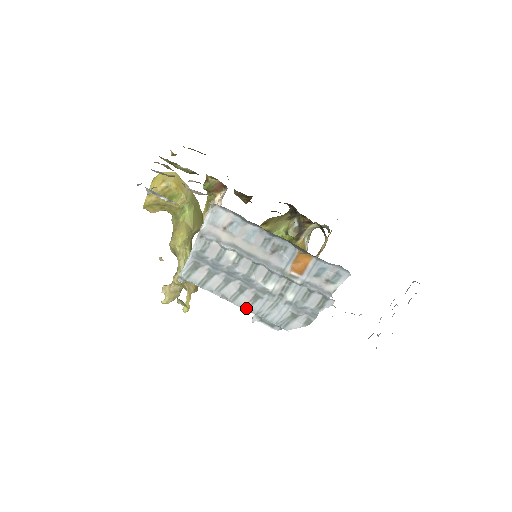
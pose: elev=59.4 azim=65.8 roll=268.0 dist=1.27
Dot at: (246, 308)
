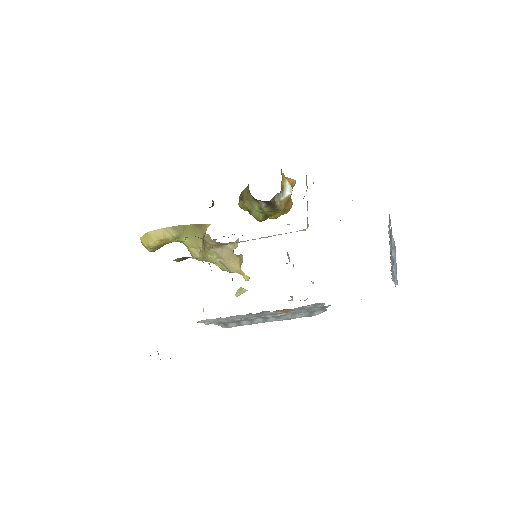
Dot at: occluded
